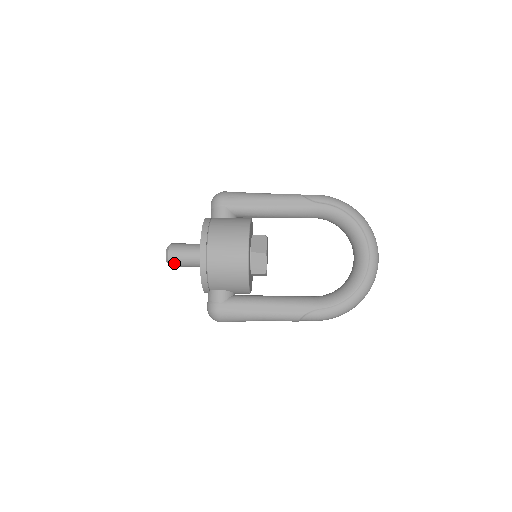
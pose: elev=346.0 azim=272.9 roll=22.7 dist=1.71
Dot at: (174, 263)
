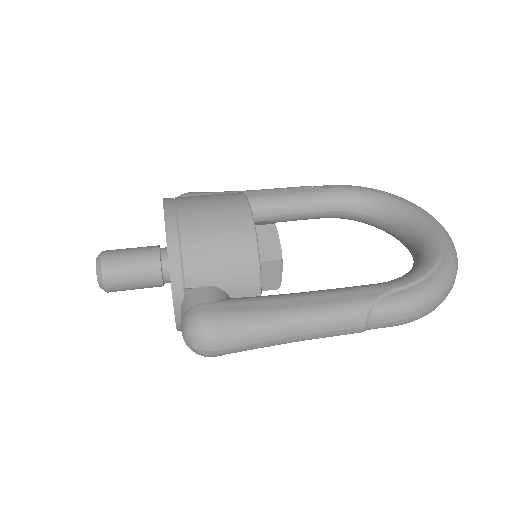
Dot at: (111, 272)
